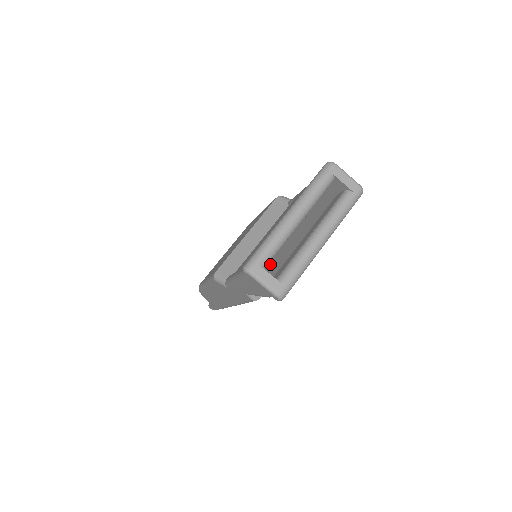
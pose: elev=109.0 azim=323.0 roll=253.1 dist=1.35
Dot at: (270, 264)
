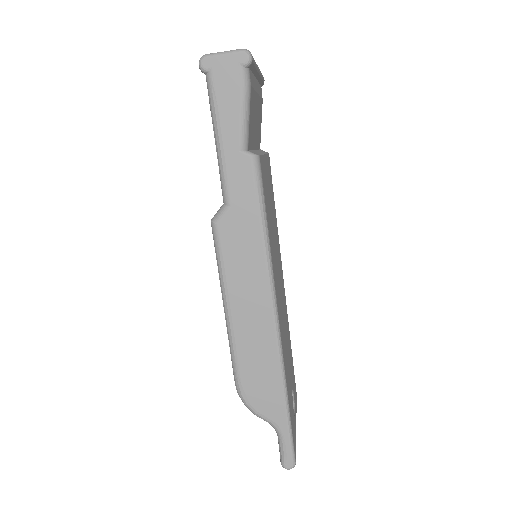
Dot at: occluded
